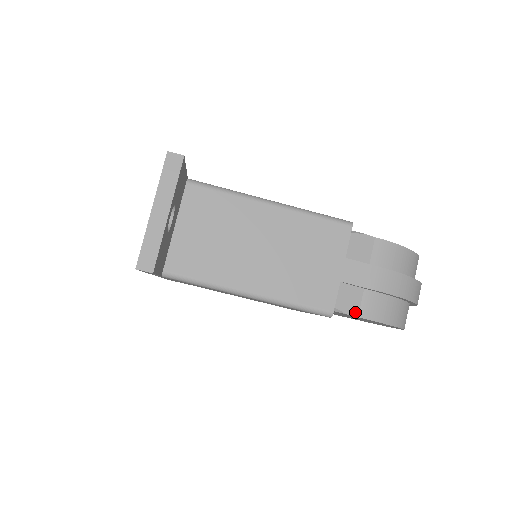
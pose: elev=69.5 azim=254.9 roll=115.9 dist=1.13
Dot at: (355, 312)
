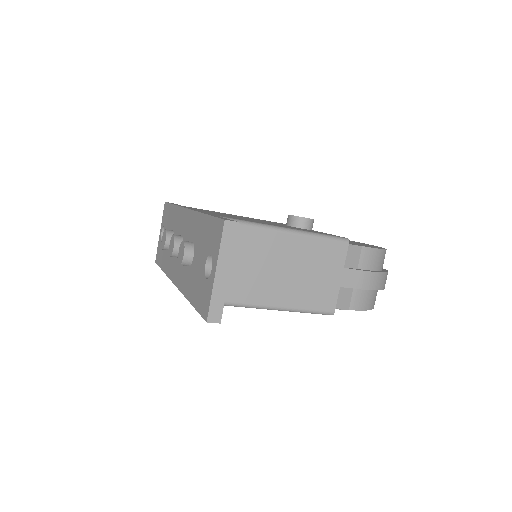
Dot at: (347, 307)
